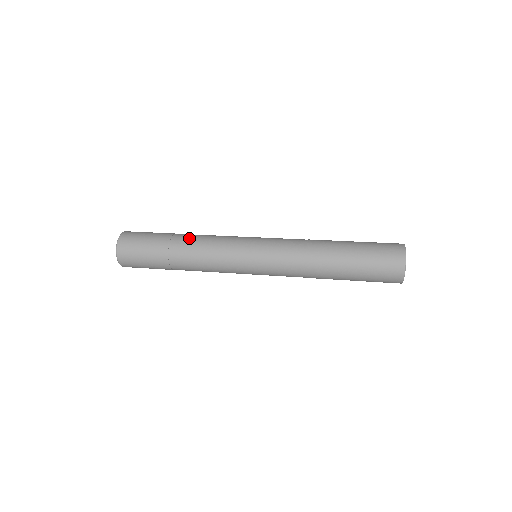
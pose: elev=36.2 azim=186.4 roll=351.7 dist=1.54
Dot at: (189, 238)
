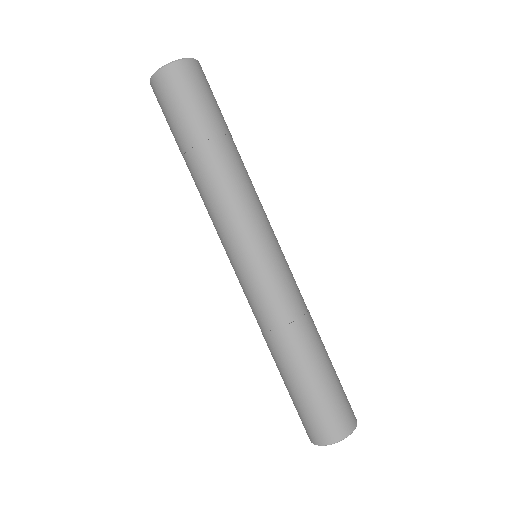
Dot at: (210, 170)
